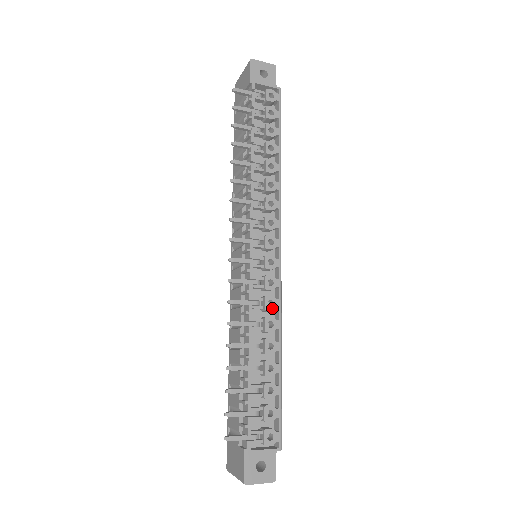
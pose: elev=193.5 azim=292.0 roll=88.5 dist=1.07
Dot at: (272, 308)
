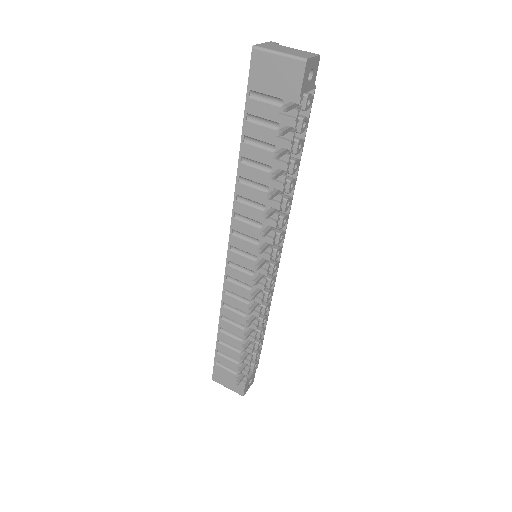
Dot at: occluded
